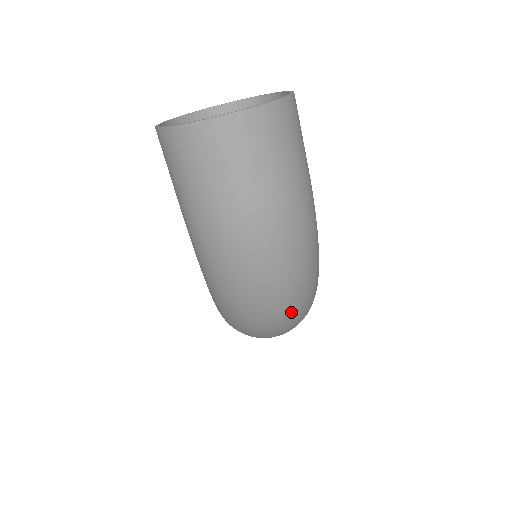
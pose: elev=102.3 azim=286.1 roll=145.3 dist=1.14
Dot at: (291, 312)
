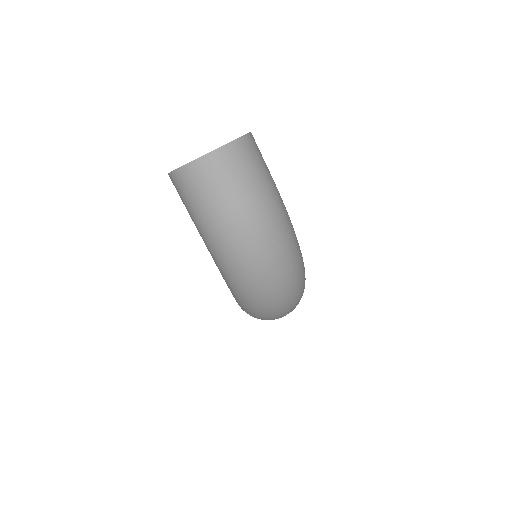
Dot at: (286, 282)
